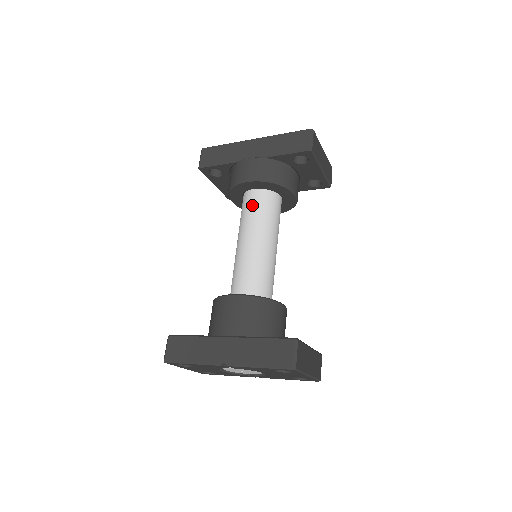
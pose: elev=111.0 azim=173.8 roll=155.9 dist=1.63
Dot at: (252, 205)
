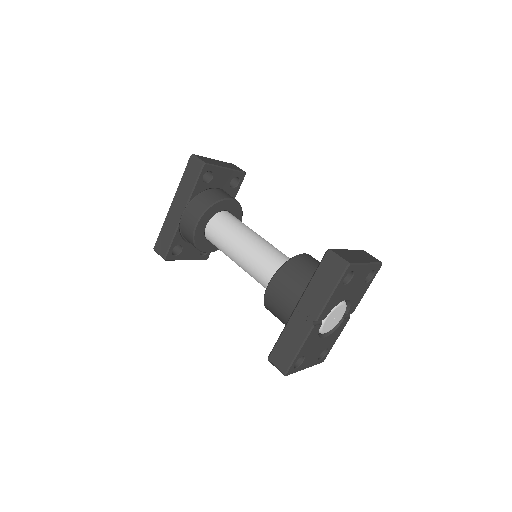
Dot at: (216, 234)
